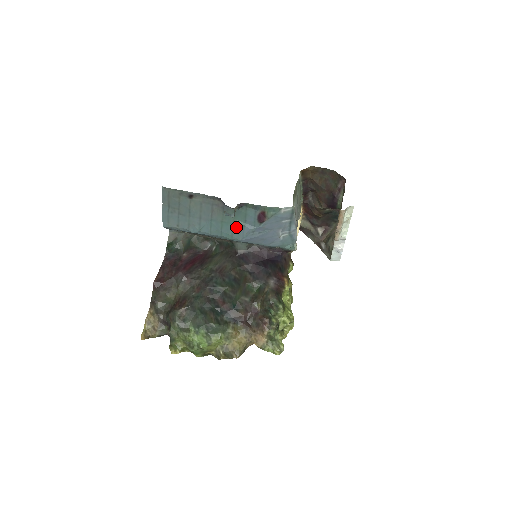
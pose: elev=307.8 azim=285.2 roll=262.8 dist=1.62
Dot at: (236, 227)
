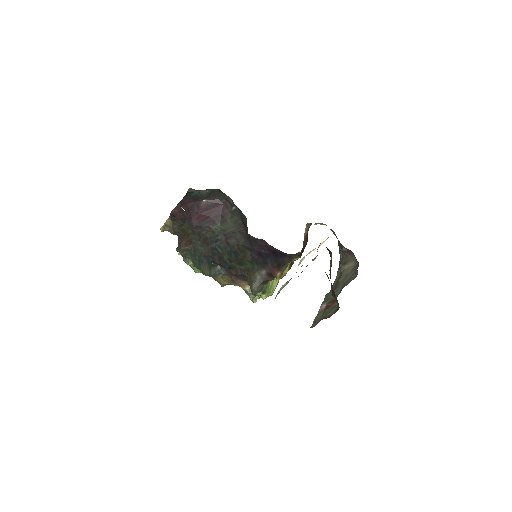
Dot at: occluded
